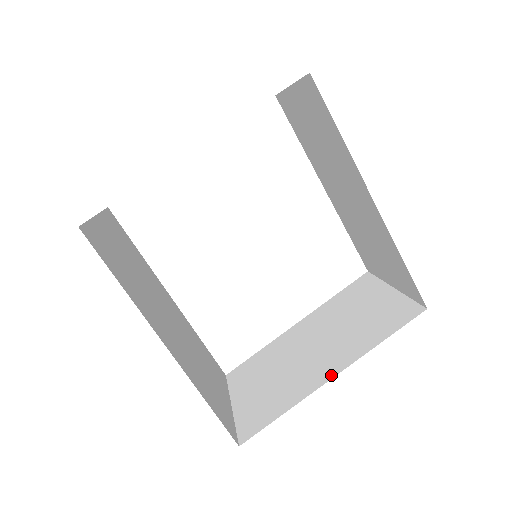
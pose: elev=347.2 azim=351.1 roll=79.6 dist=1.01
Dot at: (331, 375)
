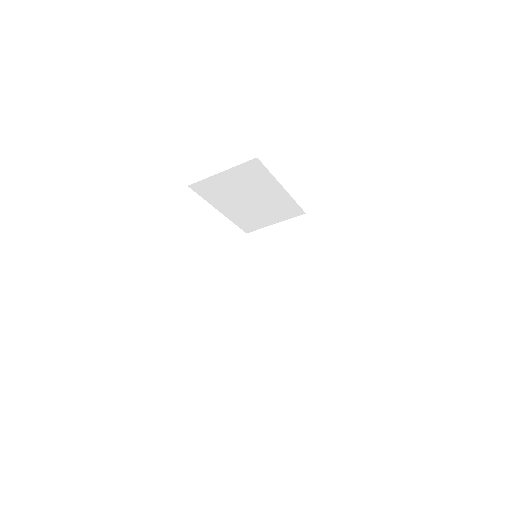
Dot at: occluded
